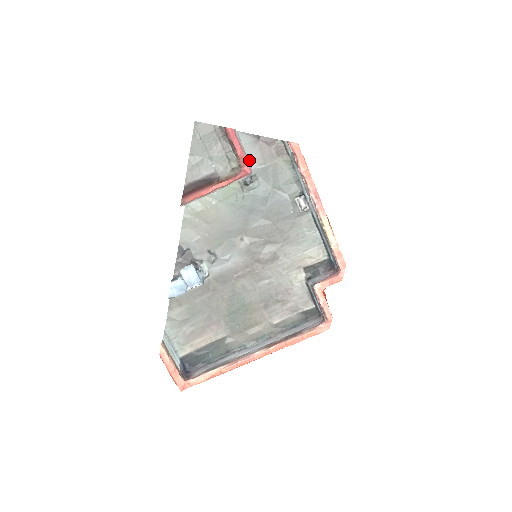
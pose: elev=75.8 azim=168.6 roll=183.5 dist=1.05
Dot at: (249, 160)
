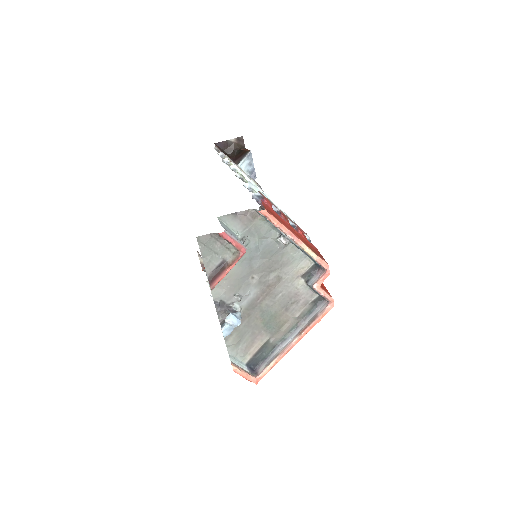
Dot at: (236, 230)
